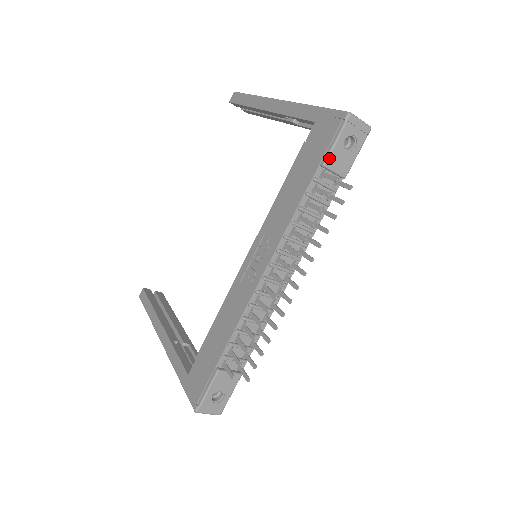
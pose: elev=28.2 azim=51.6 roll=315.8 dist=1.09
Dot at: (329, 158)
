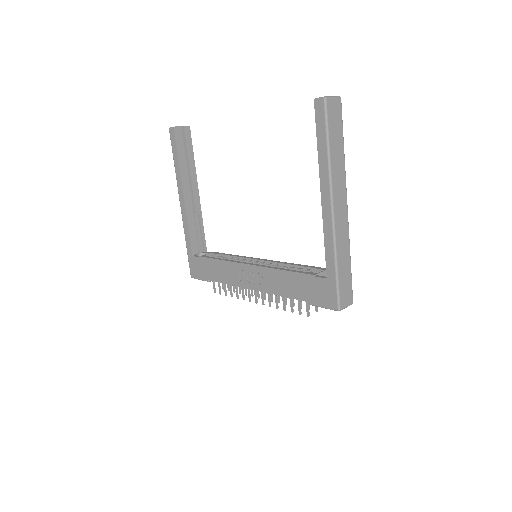
Dot at: occluded
